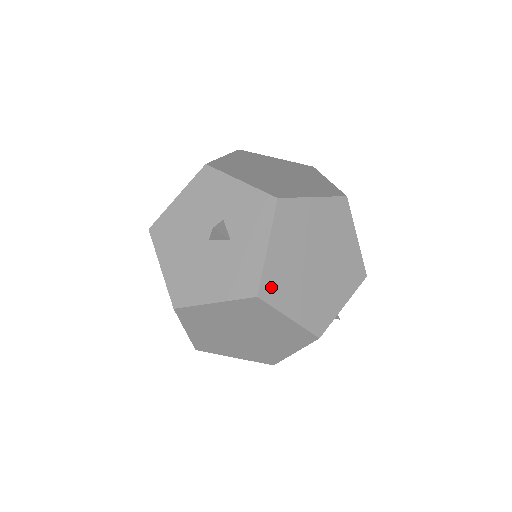
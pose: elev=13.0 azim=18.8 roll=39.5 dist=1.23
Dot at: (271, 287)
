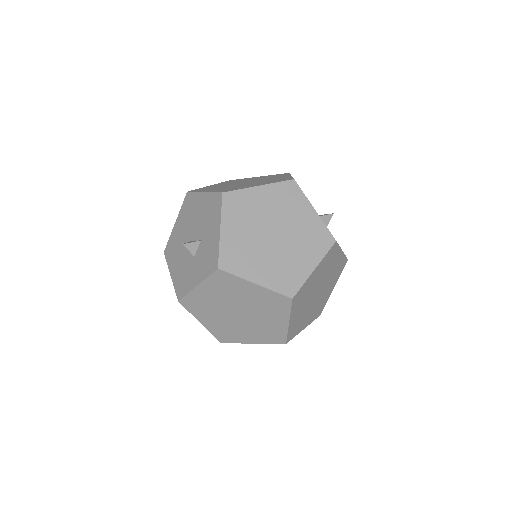
Dot at: (191, 303)
